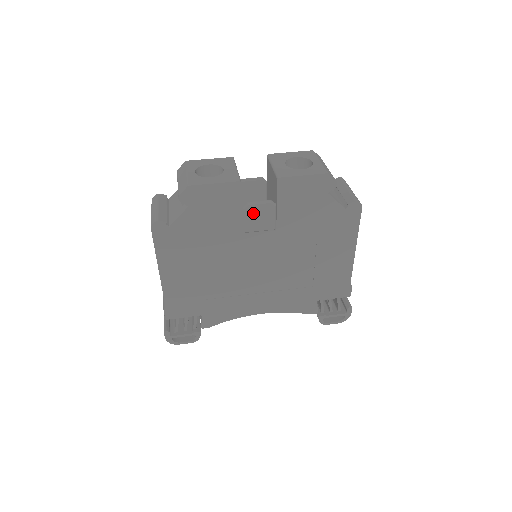
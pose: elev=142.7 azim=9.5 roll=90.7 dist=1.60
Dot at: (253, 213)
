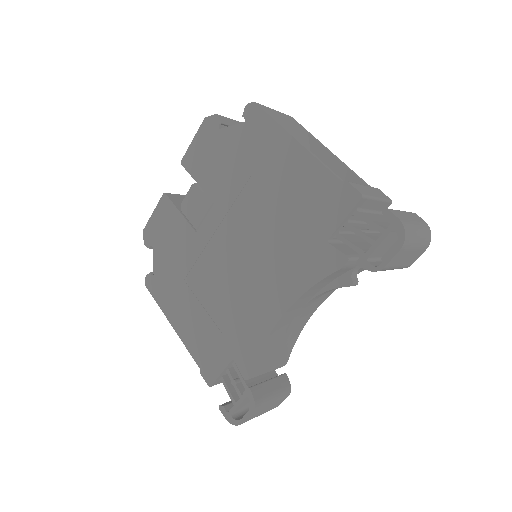
Dot at: (188, 207)
